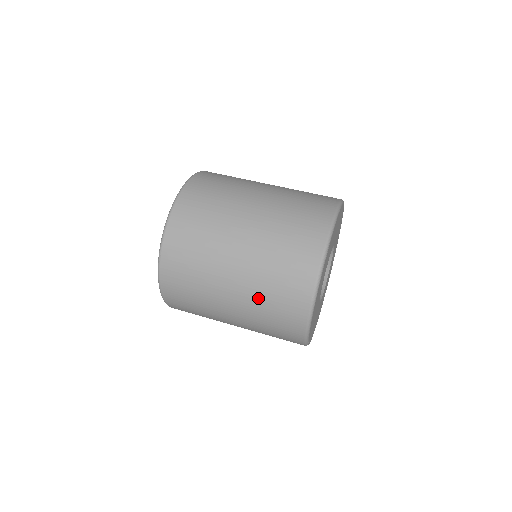
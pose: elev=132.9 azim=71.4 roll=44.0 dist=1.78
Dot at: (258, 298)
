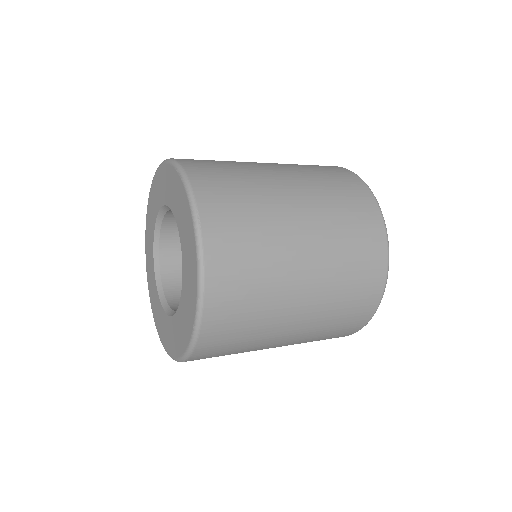
Dot at: (335, 236)
